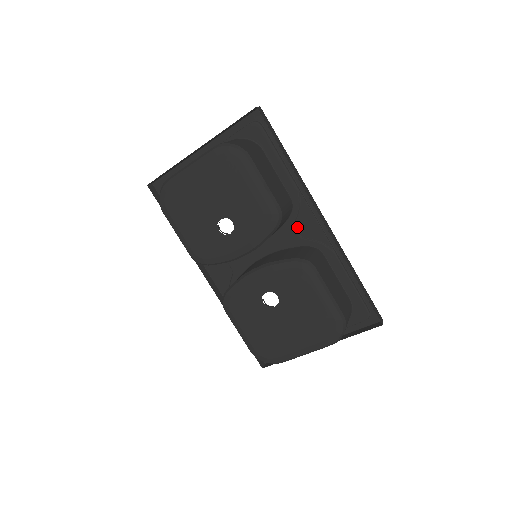
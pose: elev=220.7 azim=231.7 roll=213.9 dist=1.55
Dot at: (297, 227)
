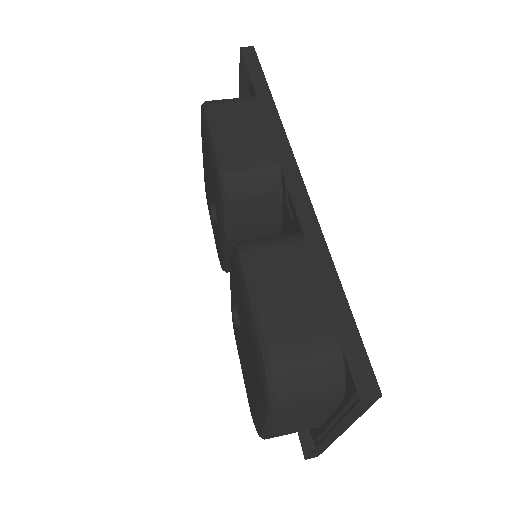
Dot at: (290, 204)
